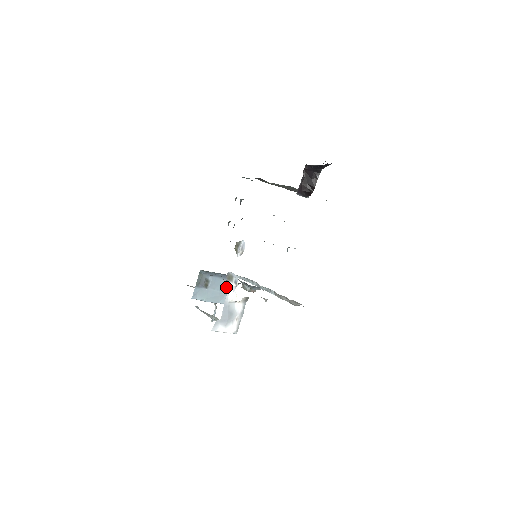
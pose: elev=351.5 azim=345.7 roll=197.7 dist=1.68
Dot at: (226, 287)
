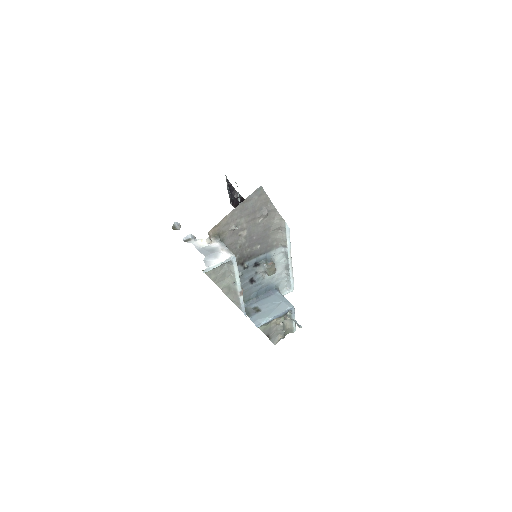
Dot at: (277, 299)
